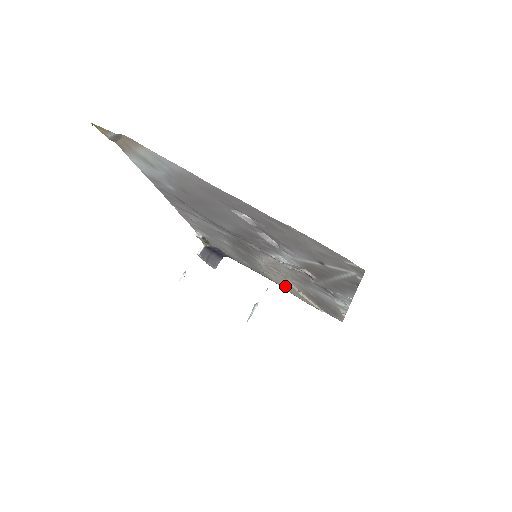
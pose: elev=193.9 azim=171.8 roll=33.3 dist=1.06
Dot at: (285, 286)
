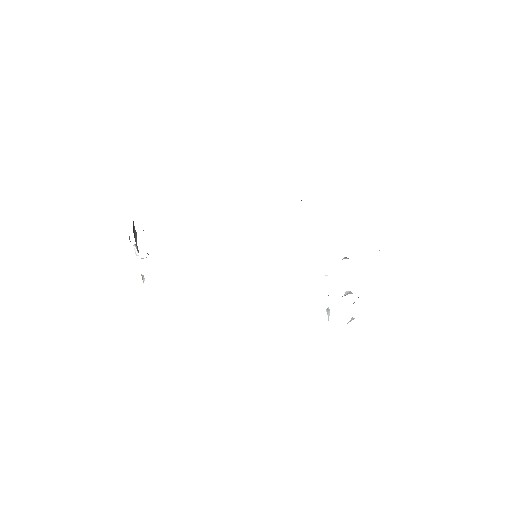
Dot at: occluded
